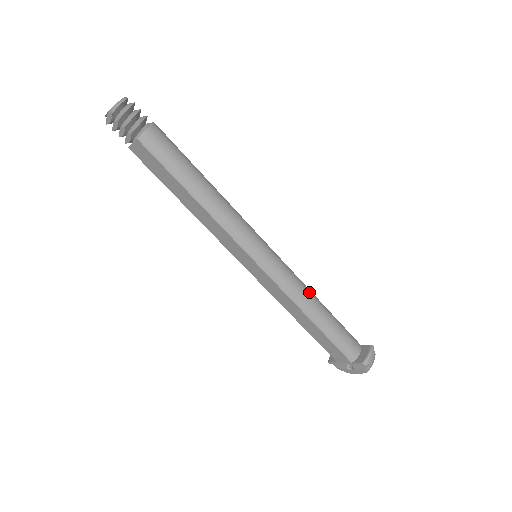
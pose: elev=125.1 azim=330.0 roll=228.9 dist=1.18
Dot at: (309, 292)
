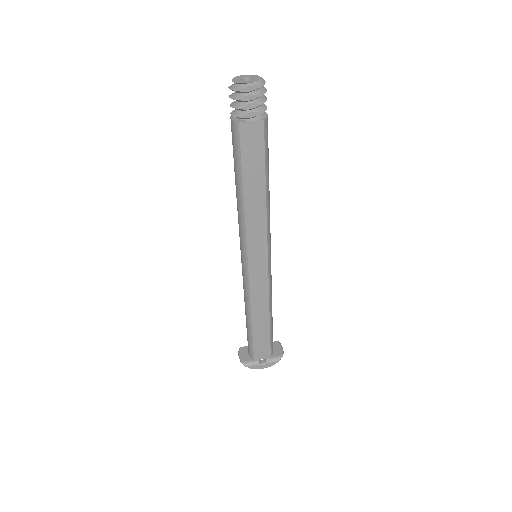
Dot at: occluded
